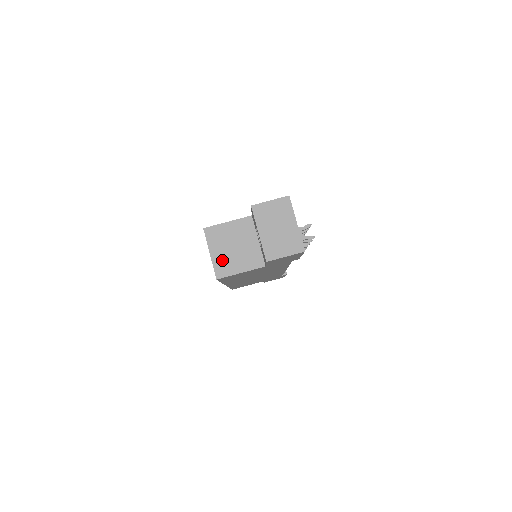
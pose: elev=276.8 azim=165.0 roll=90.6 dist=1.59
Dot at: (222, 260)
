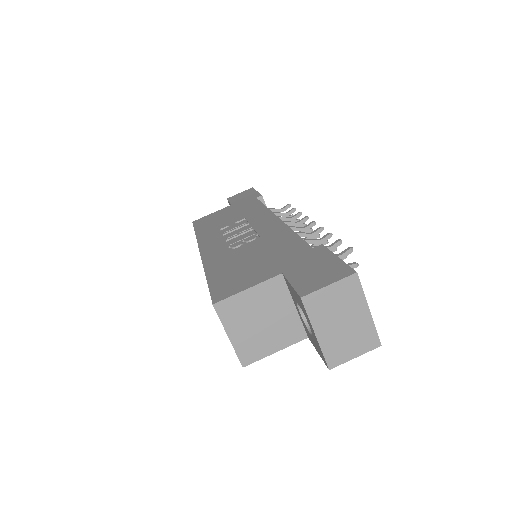
Dot at: (247, 342)
